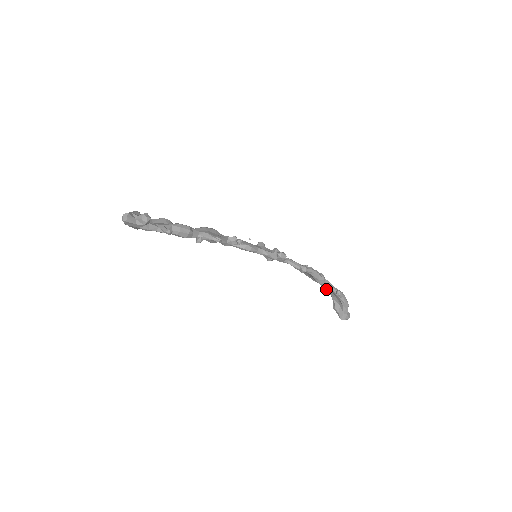
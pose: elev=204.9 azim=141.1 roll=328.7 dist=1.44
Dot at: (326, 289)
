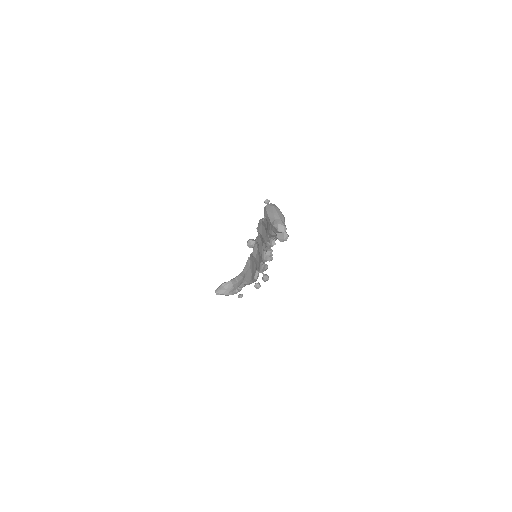
Dot at: (237, 279)
